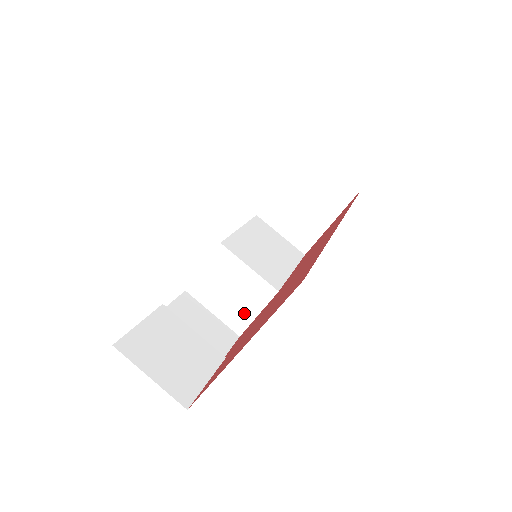
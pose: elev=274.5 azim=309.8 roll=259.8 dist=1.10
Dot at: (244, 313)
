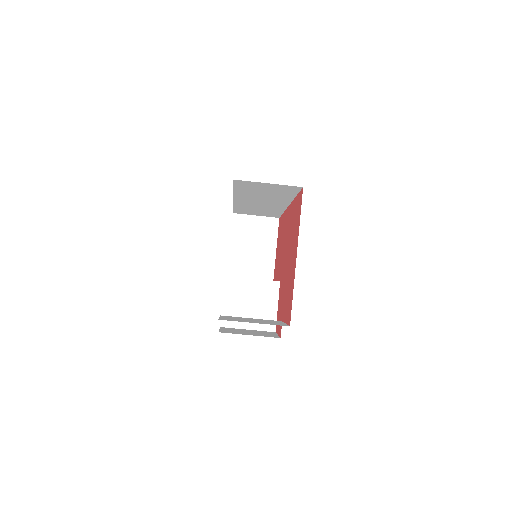
Dot at: (268, 313)
